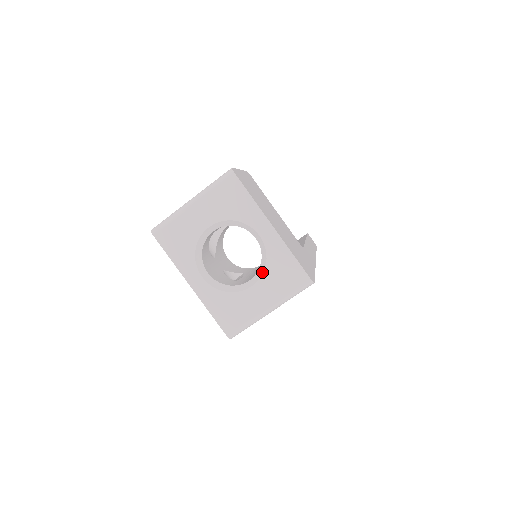
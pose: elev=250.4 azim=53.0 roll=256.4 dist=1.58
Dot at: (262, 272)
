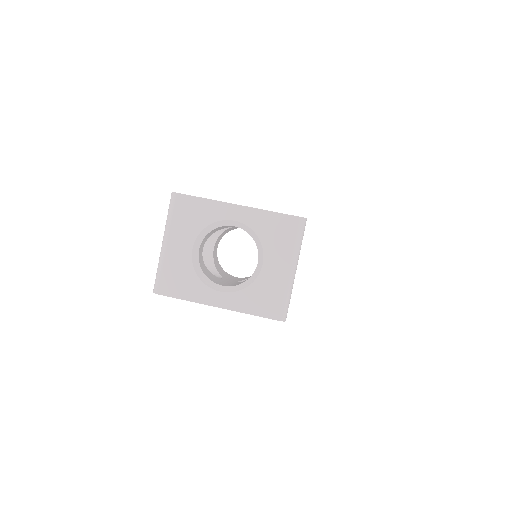
Dot at: (261, 246)
